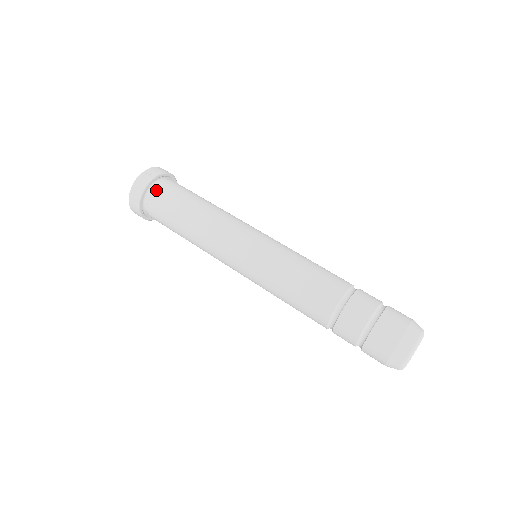
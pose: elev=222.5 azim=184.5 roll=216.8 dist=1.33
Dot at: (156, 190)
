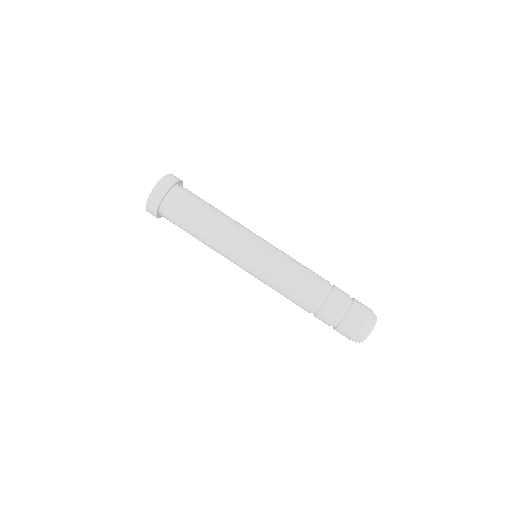
Dot at: (178, 192)
